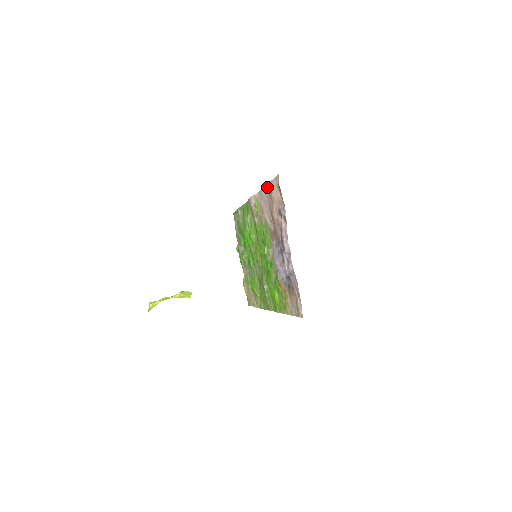
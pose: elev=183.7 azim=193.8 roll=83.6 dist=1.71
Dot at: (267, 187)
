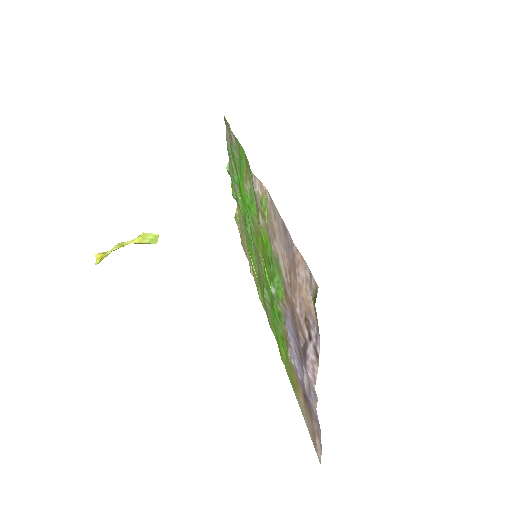
Dot at: (288, 234)
